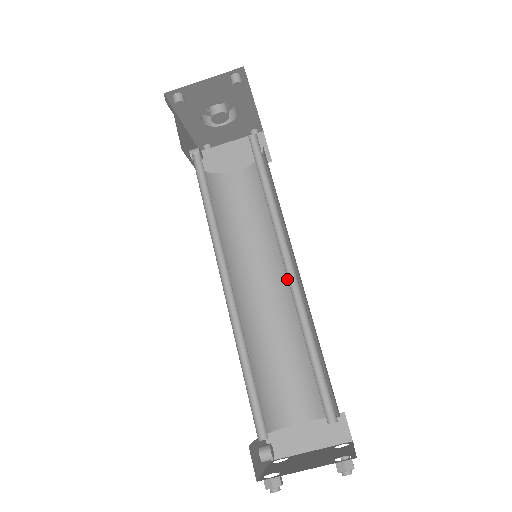
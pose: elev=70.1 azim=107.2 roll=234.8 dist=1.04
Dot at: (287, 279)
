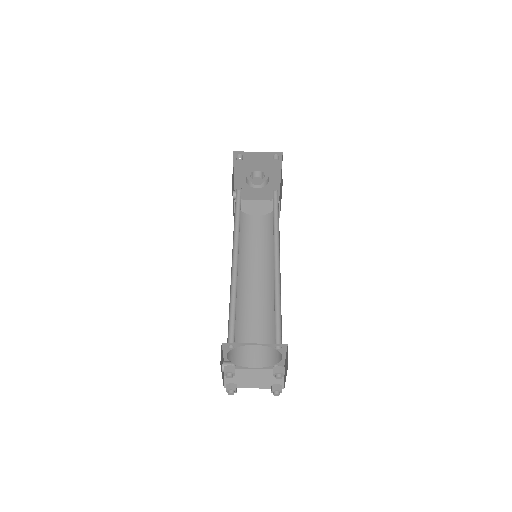
Dot at: (270, 280)
